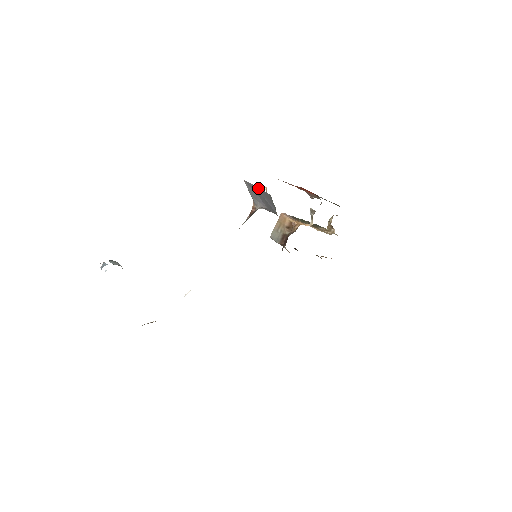
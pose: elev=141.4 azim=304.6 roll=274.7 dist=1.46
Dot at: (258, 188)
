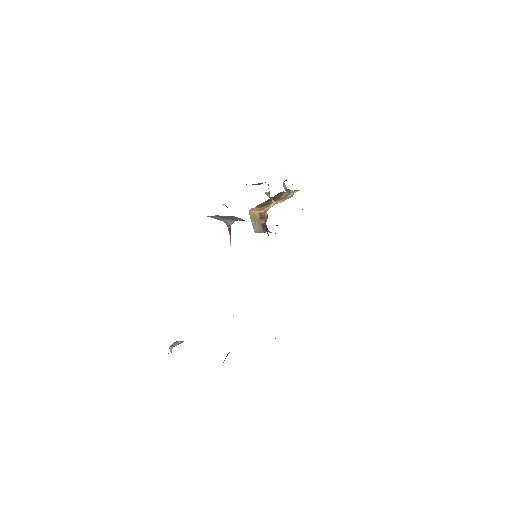
Dot at: occluded
